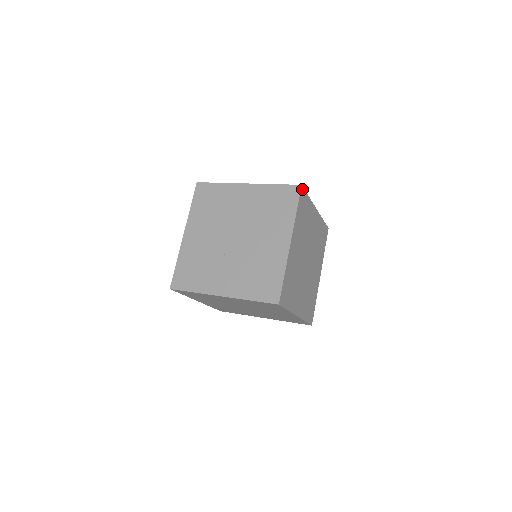
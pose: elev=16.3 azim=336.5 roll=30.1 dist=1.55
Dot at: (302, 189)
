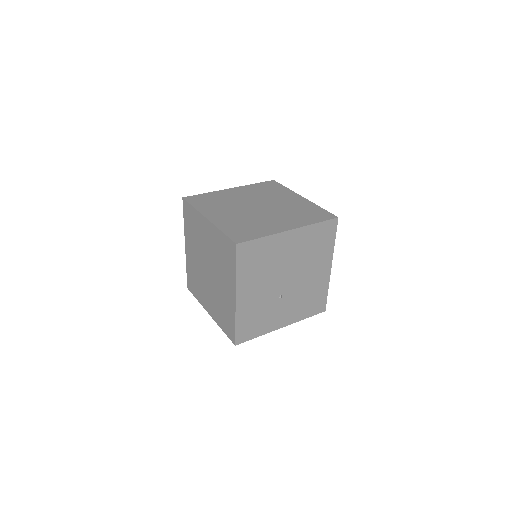
Dot at: (335, 218)
